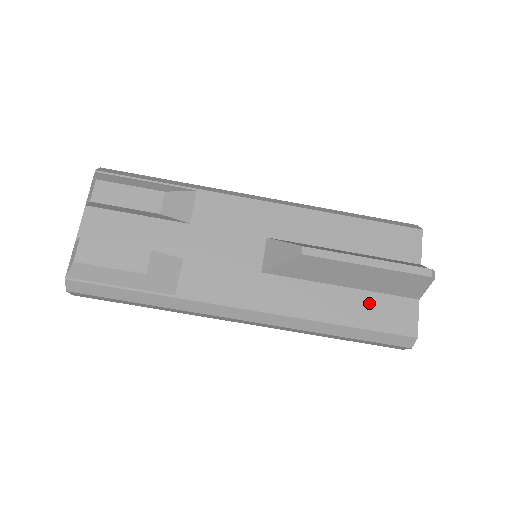
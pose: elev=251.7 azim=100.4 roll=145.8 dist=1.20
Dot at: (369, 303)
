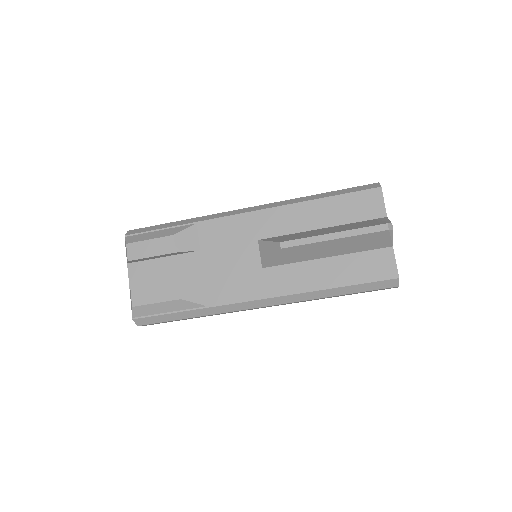
Dot at: (352, 263)
